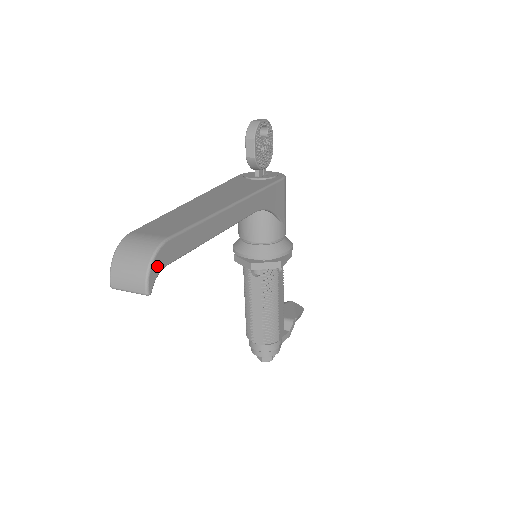
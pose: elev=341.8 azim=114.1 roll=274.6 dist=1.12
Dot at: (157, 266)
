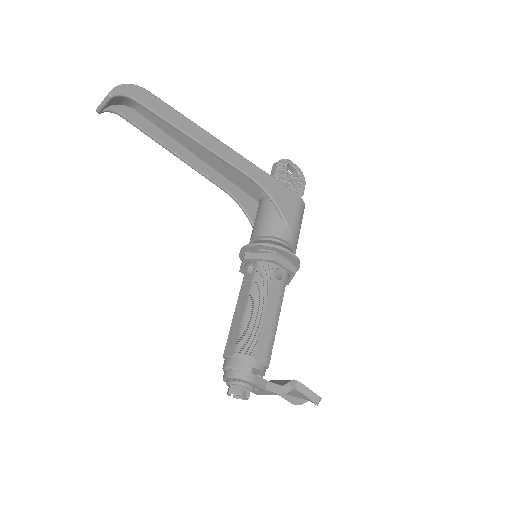
Dot at: (128, 90)
